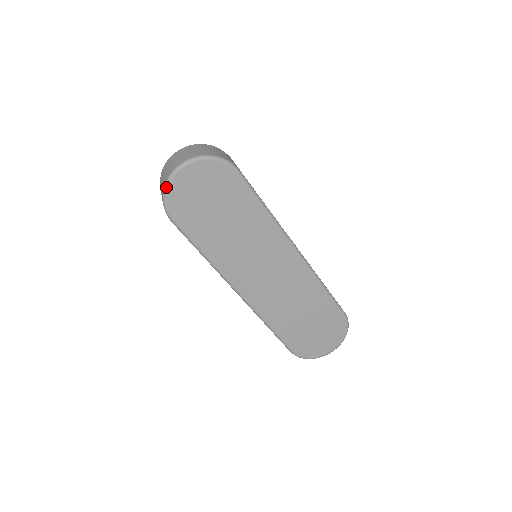
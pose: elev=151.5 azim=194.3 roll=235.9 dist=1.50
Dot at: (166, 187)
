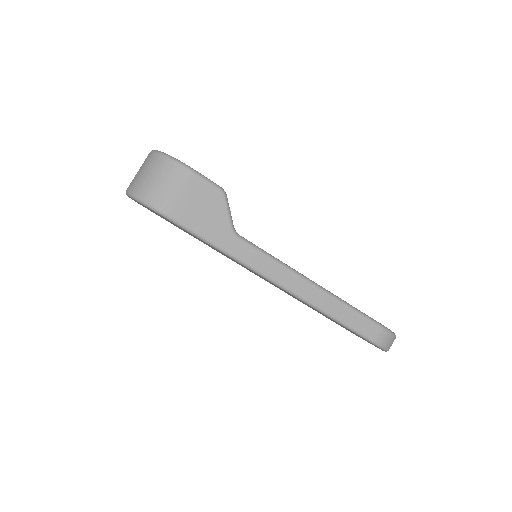
Dot at: occluded
